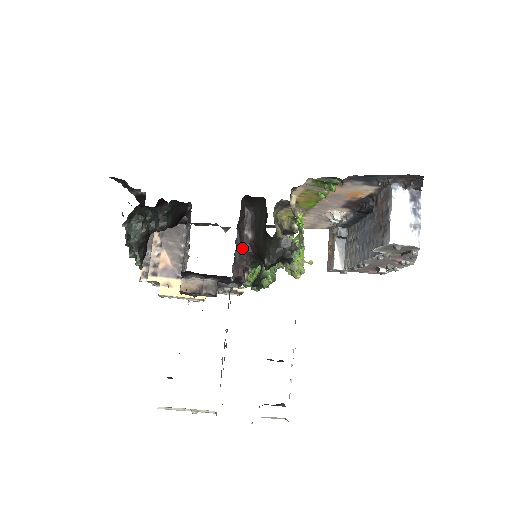
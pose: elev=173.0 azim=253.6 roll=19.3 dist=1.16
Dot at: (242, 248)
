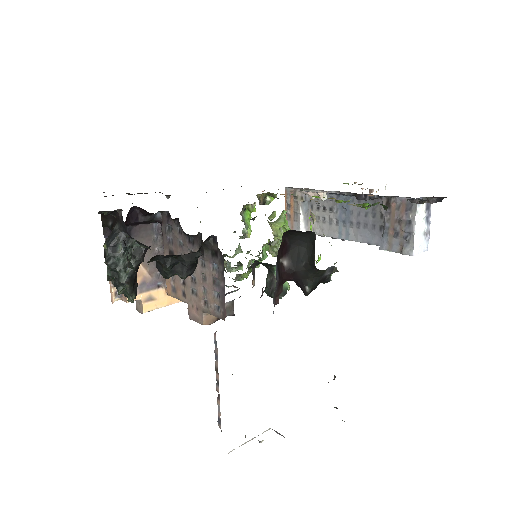
Dot at: (279, 278)
